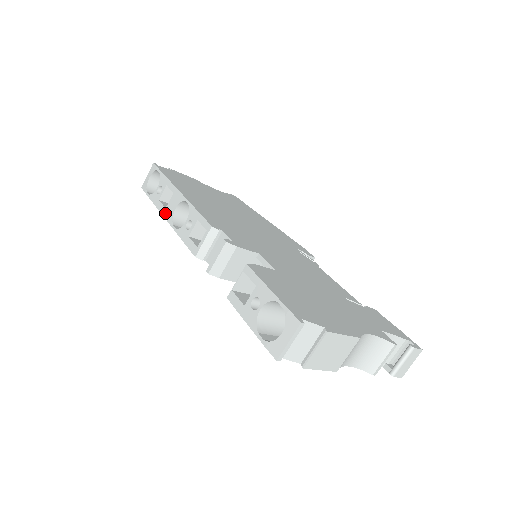
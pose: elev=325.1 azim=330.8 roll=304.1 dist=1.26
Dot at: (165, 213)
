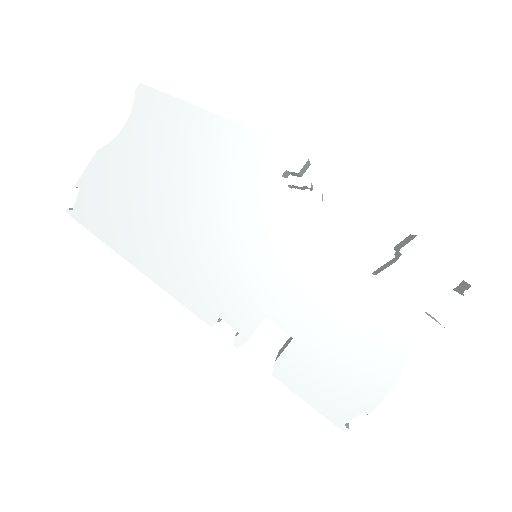
Dot at: occluded
